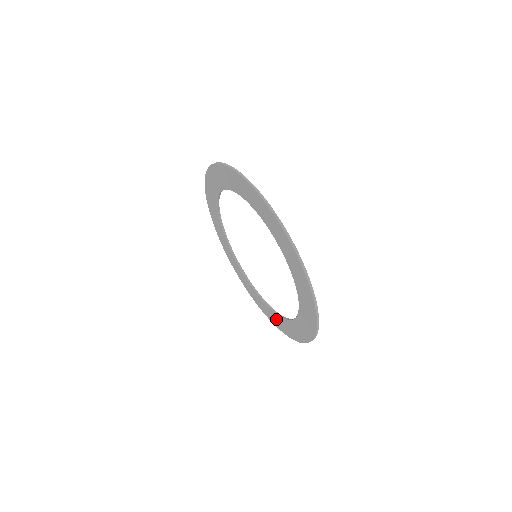
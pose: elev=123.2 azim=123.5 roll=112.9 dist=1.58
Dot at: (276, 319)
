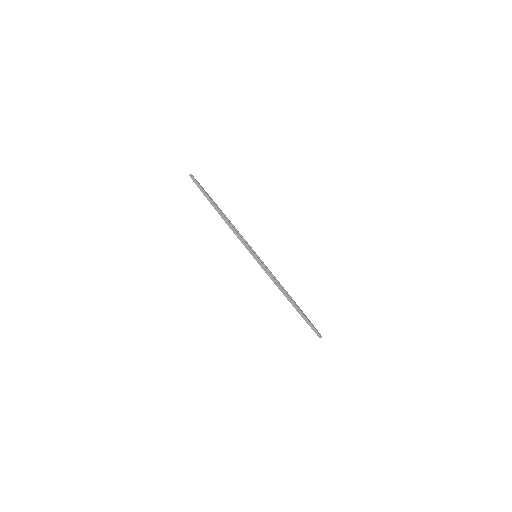
Dot at: occluded
